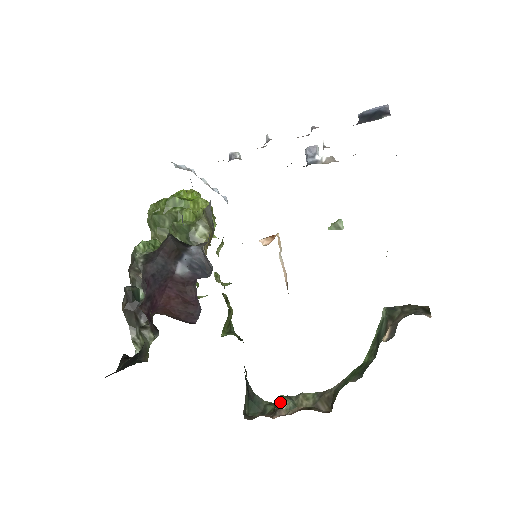
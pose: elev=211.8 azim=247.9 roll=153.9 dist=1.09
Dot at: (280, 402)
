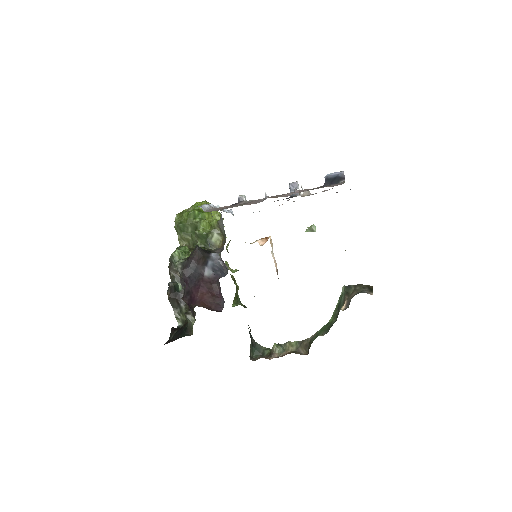
Dot at: (274, 348)
